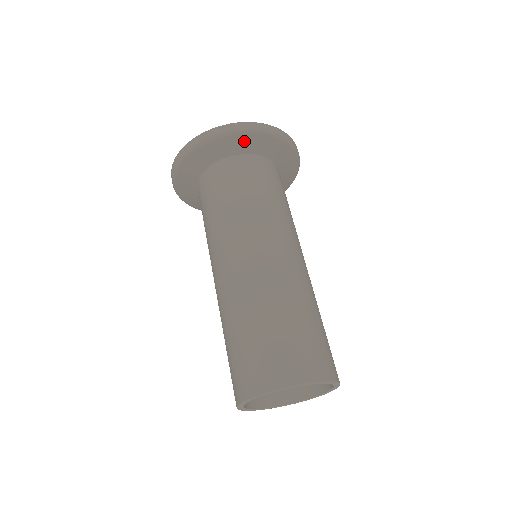
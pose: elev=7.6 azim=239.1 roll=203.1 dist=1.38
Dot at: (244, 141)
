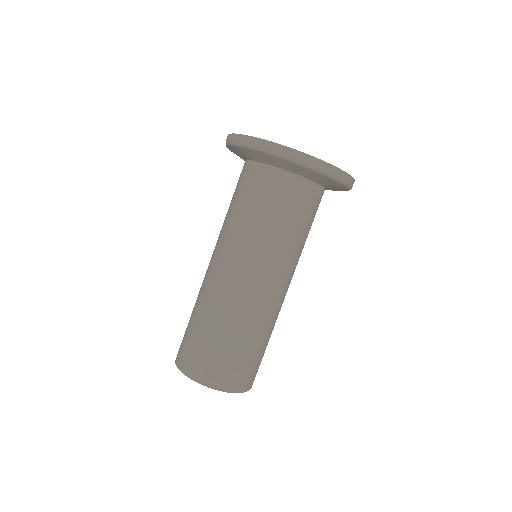
Dot at: (306, 171)
